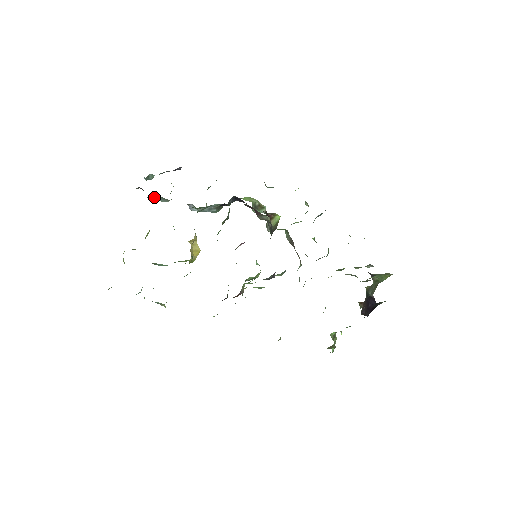
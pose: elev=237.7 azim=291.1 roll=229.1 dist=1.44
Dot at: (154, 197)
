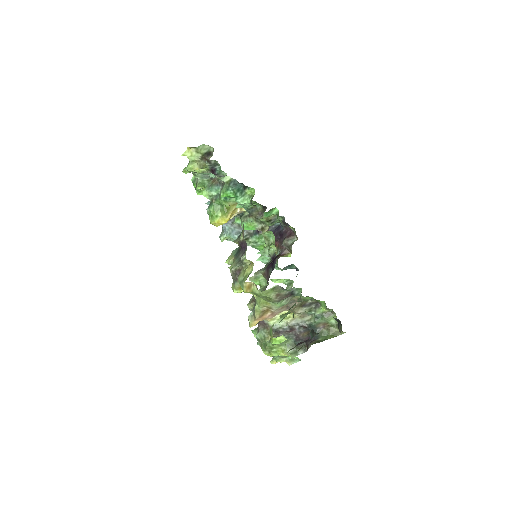
Dot at: occluded
